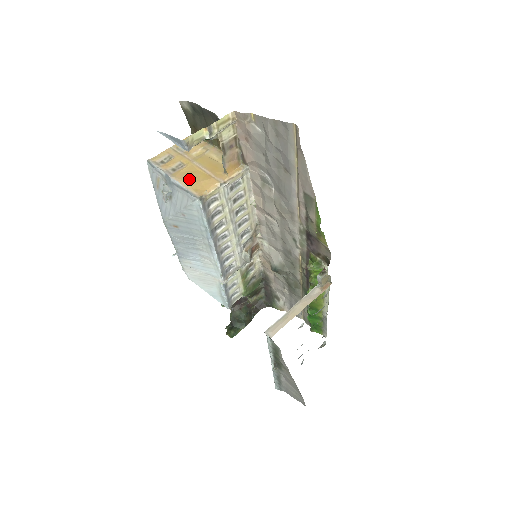
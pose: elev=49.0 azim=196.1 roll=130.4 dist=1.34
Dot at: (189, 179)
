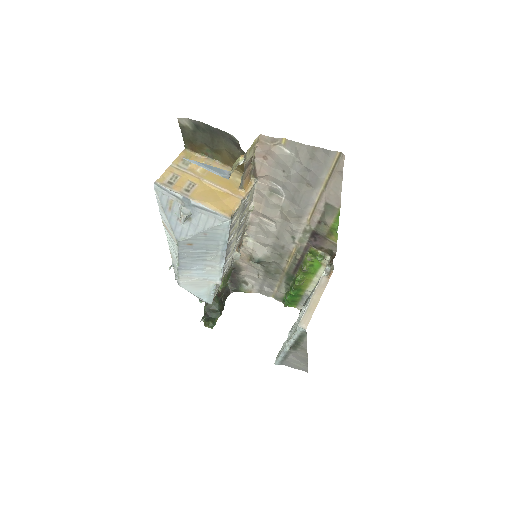
Dot at: (211, 200)
